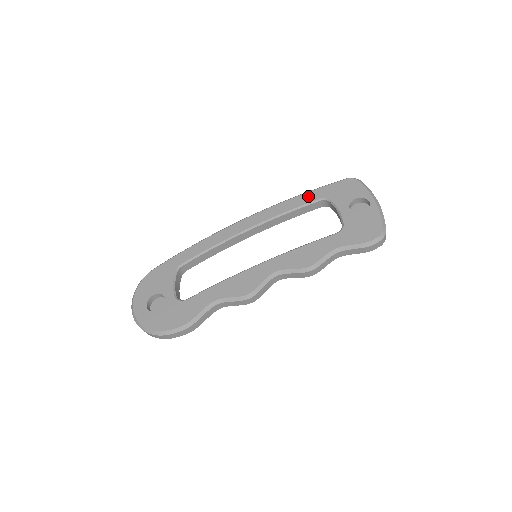
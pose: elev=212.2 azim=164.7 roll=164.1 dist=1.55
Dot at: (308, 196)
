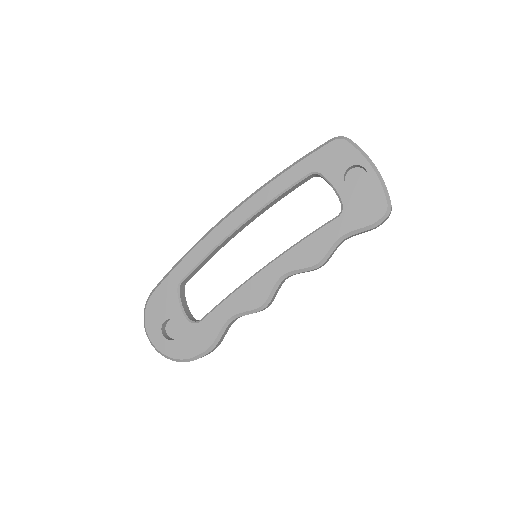
Dot at: (294, 172)
